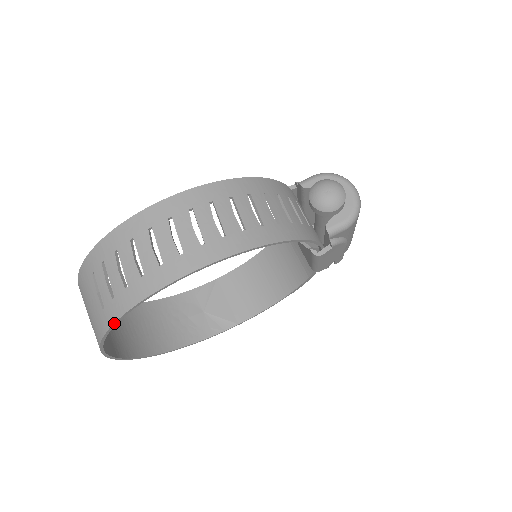
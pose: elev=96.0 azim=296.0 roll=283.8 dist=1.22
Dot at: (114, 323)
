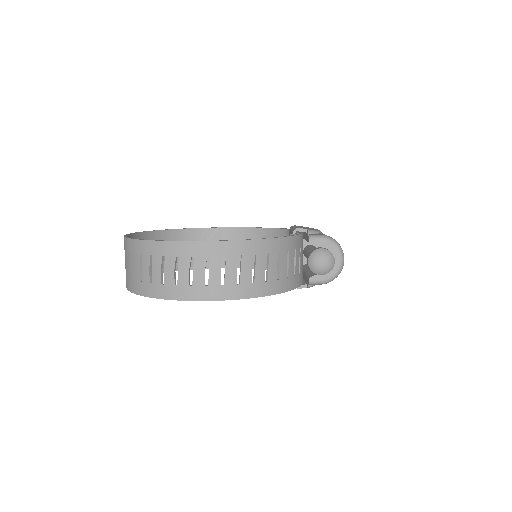
Dot at: (146, 296)
